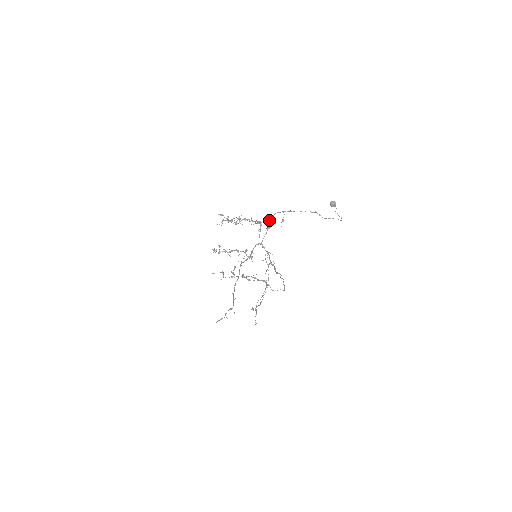
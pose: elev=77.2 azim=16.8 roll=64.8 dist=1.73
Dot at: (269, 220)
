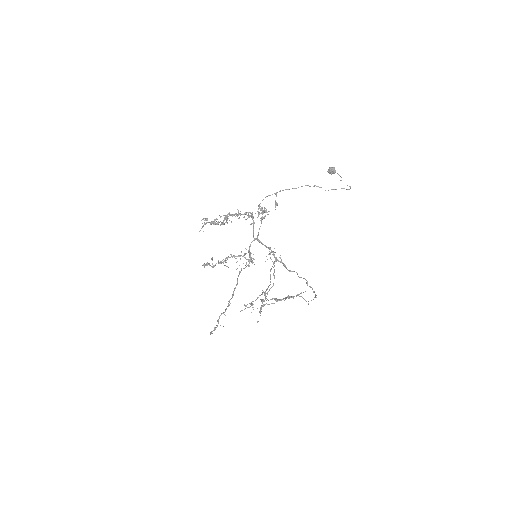
Dot at: (261, 208)
